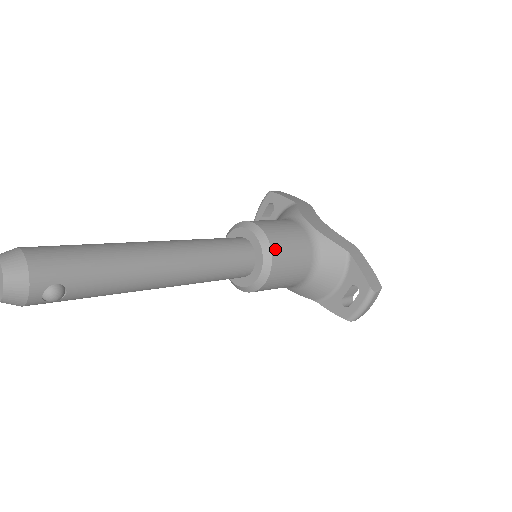
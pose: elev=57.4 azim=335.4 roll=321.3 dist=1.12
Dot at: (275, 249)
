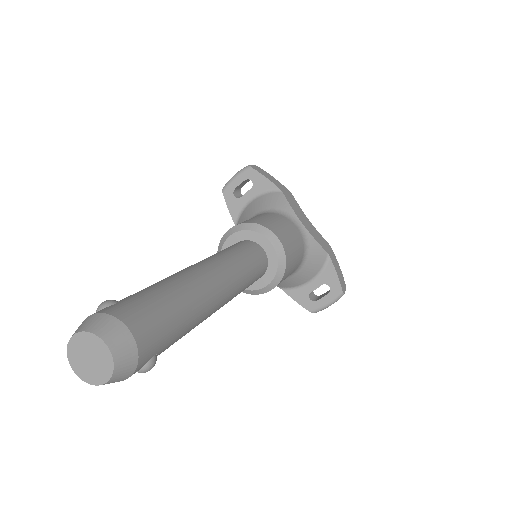
Dot at: (288, 261)
